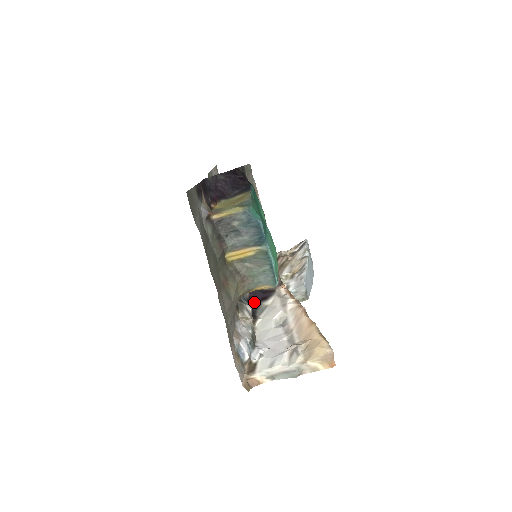
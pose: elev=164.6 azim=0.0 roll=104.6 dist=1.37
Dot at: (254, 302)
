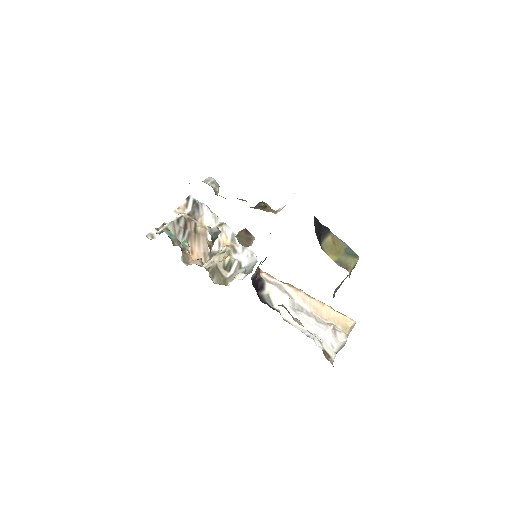
Dot at: (258, 295)
